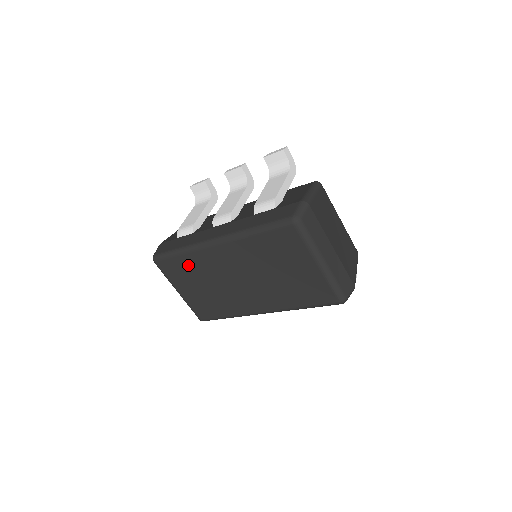
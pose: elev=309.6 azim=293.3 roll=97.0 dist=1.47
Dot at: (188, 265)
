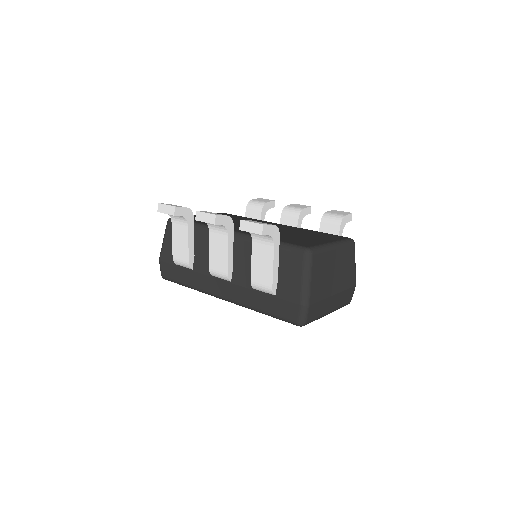
Dot at: occluded
